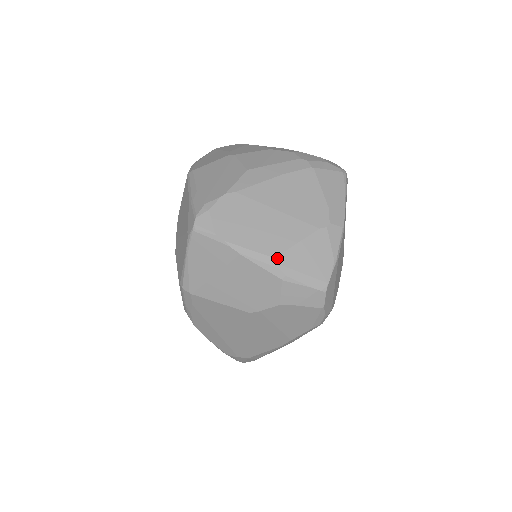
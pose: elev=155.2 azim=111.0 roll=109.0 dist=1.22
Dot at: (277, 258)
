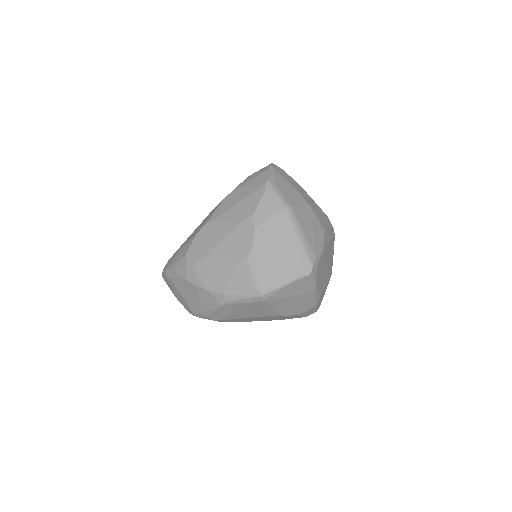
Dot at: occluded
